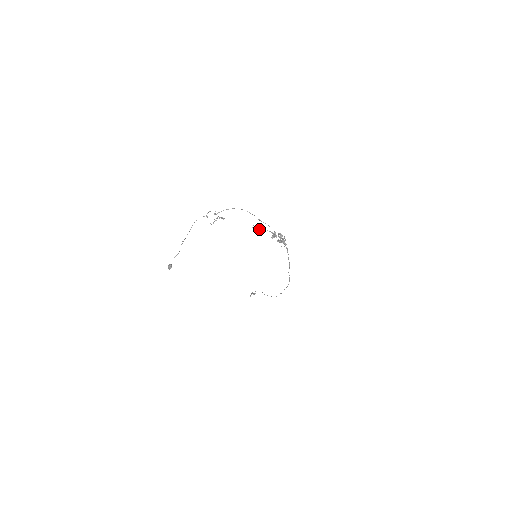
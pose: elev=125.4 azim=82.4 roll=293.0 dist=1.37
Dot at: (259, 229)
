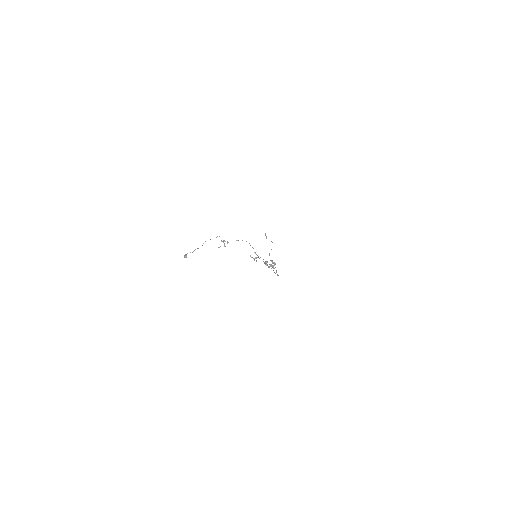
Dot at: (254, 258)
